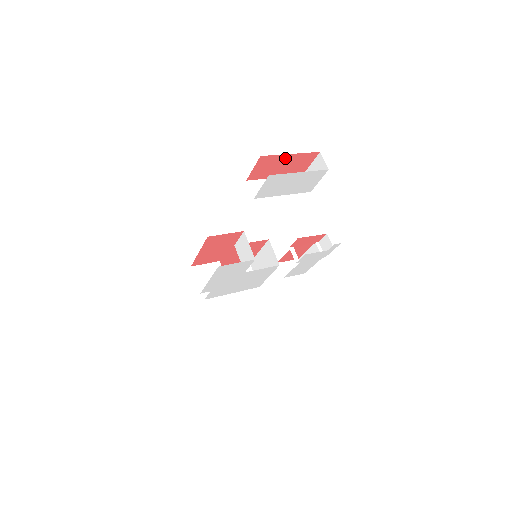
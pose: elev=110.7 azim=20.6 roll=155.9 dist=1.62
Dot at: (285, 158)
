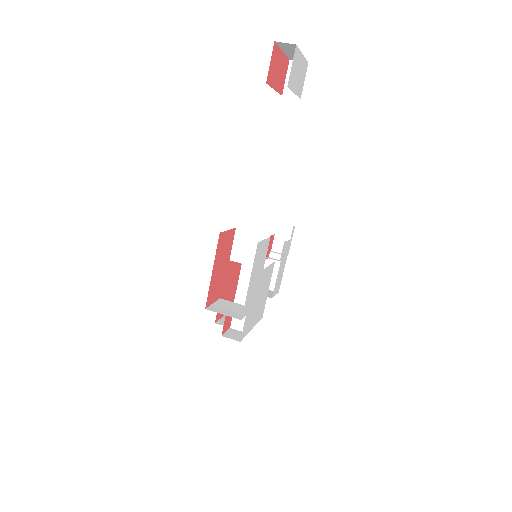
Dot at: (280, 57)
